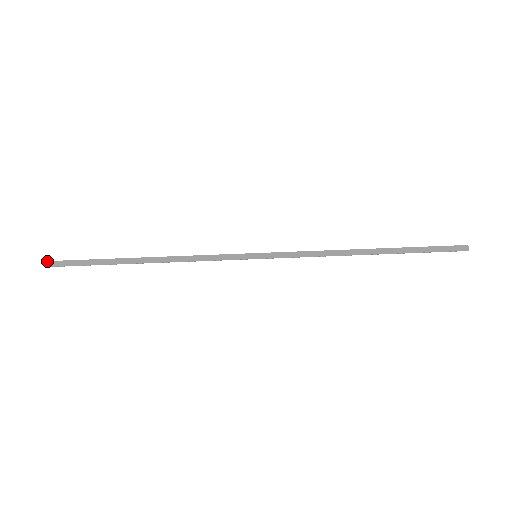
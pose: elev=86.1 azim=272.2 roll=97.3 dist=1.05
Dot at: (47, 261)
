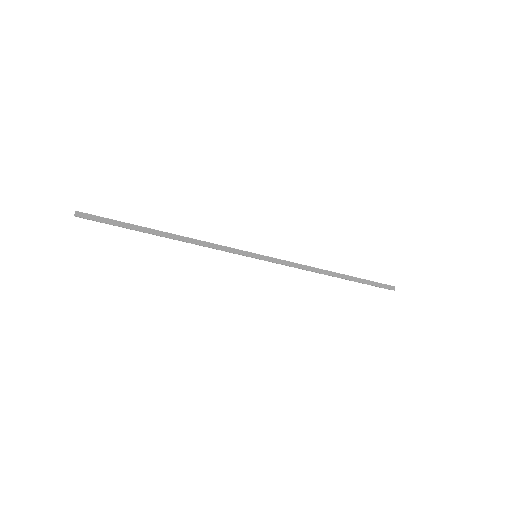
Dot at: (78, 211)
